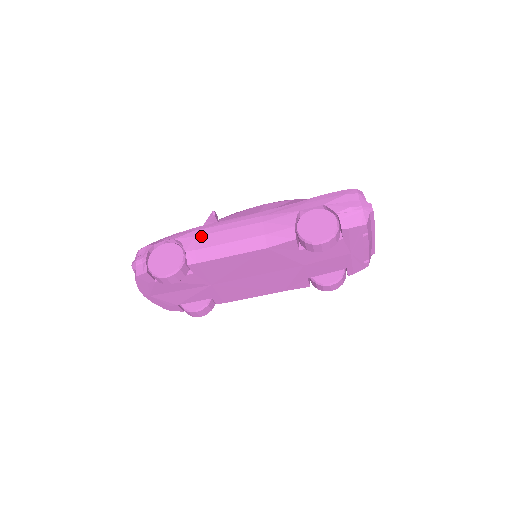
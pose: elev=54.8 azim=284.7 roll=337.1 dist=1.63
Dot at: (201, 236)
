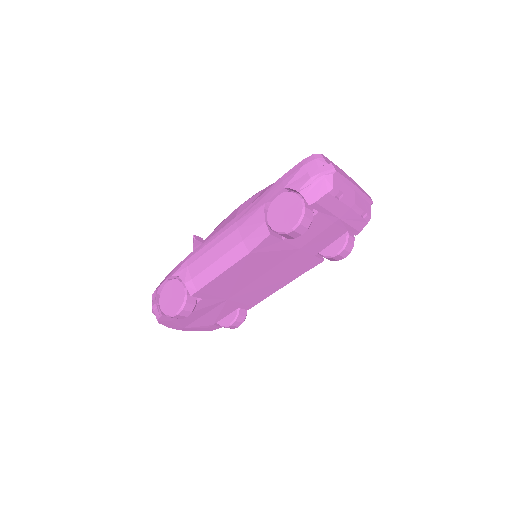
Dot at: (192, 264)
